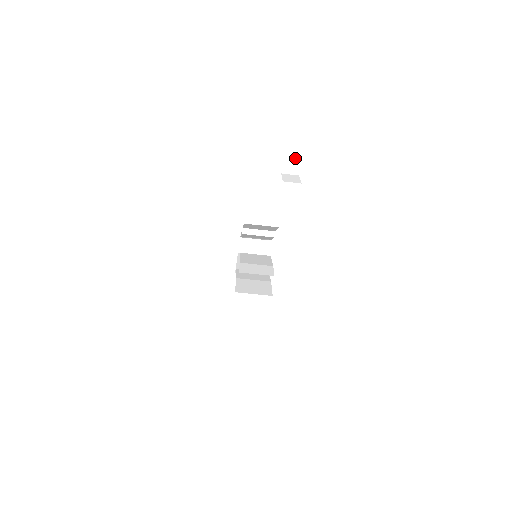
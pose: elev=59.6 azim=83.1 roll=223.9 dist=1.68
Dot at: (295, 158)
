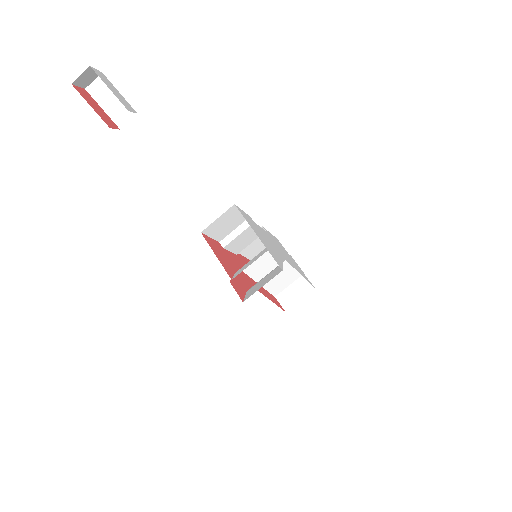
Dot at: (116, 102)
